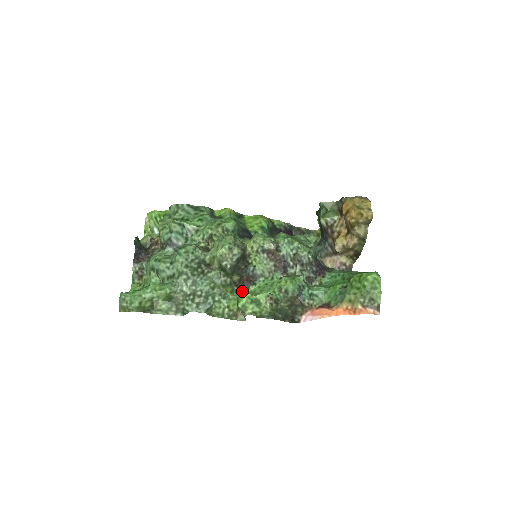
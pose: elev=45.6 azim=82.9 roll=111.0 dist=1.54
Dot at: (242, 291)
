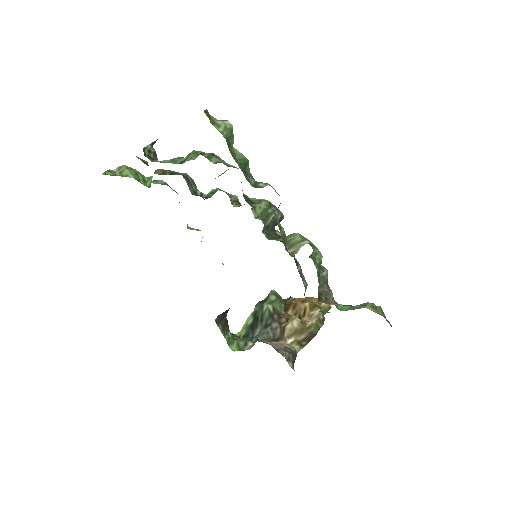
Dot at: (282, 240)
